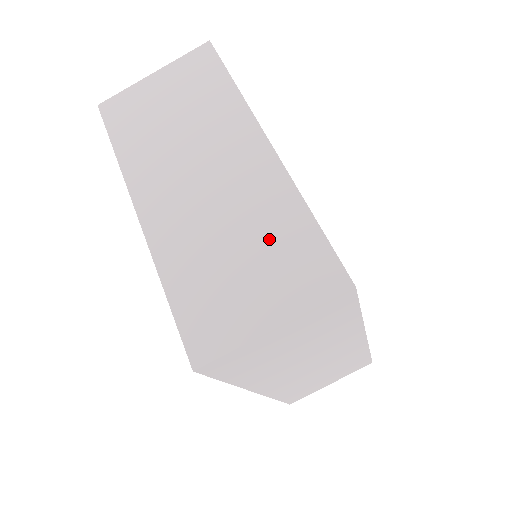
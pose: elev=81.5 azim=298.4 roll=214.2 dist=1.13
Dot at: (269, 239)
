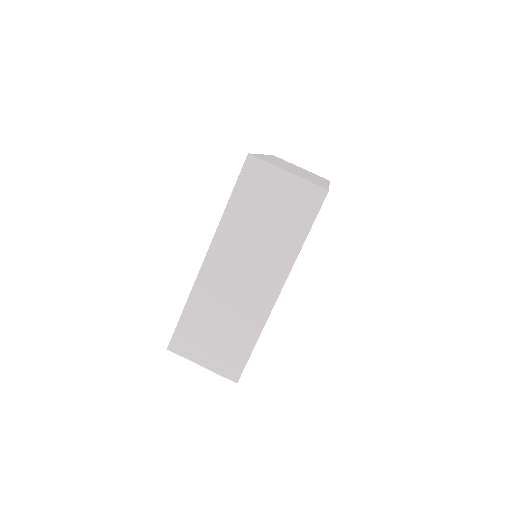
Dot at: (307, 177)
